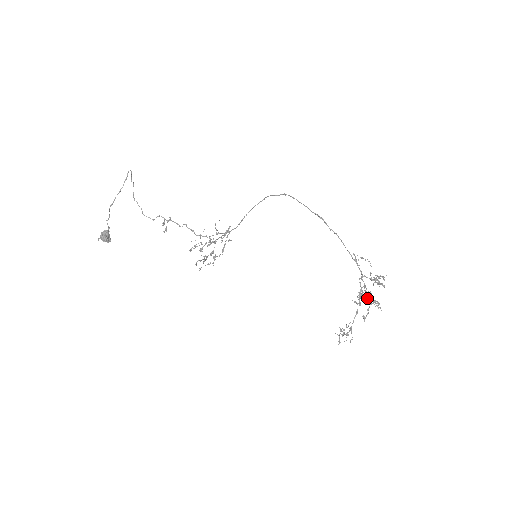
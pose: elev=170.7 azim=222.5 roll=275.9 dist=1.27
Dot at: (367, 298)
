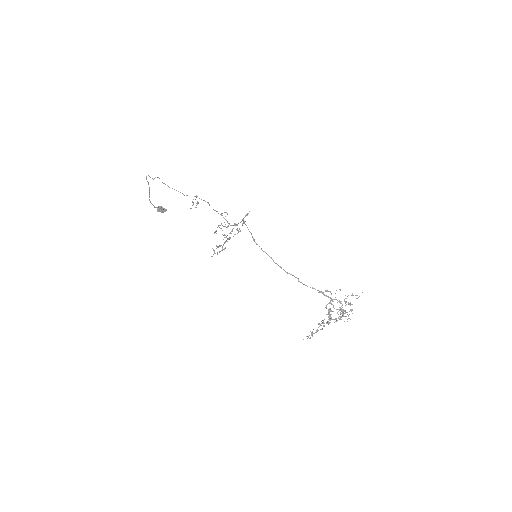
Dot at: occluded
